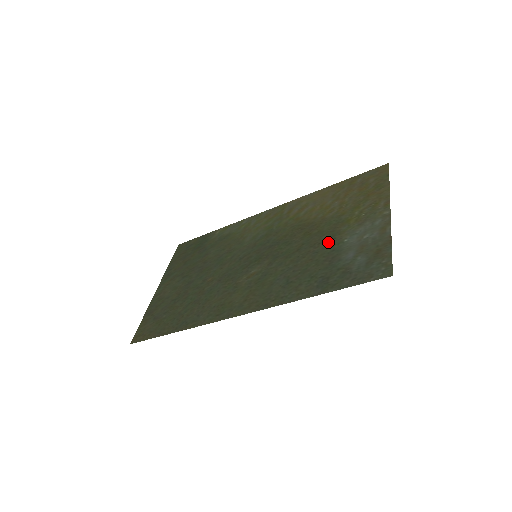
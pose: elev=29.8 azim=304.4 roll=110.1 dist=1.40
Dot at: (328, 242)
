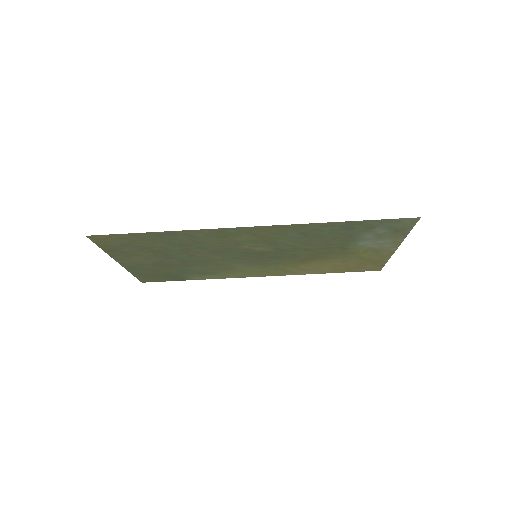
Dot at: (340, 246)
